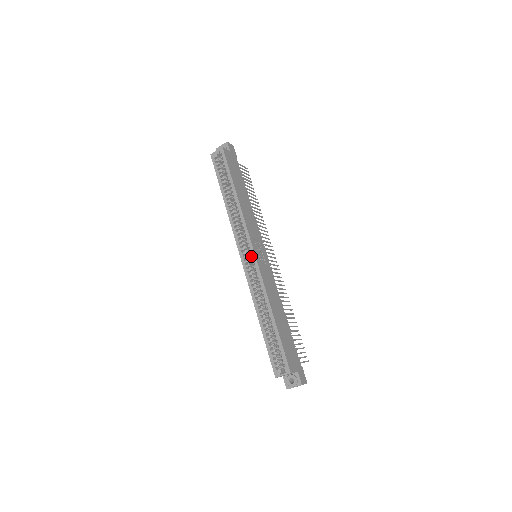
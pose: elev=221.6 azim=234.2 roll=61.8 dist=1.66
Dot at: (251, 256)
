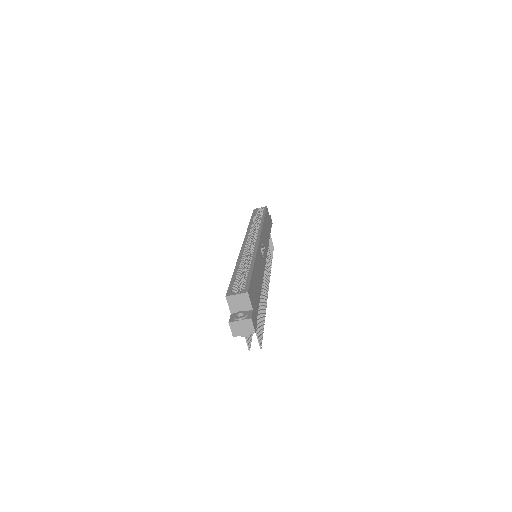
Dot at: occluded
